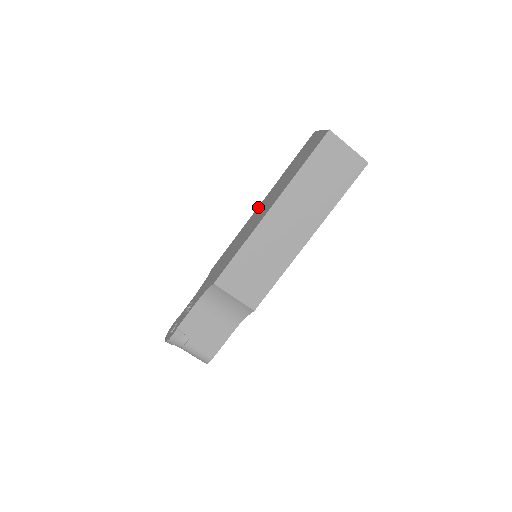
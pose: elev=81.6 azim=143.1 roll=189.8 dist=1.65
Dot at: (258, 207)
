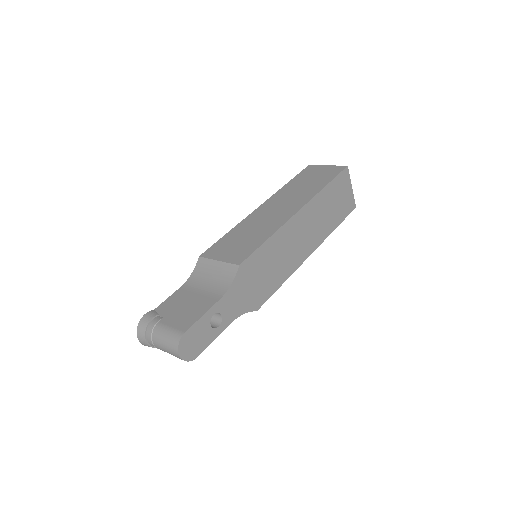
Dot at: occluded
